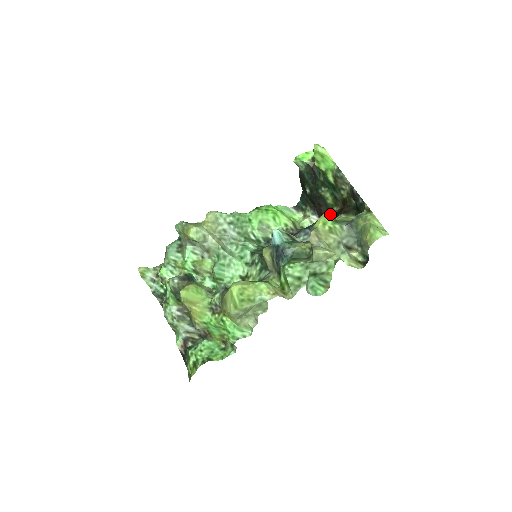
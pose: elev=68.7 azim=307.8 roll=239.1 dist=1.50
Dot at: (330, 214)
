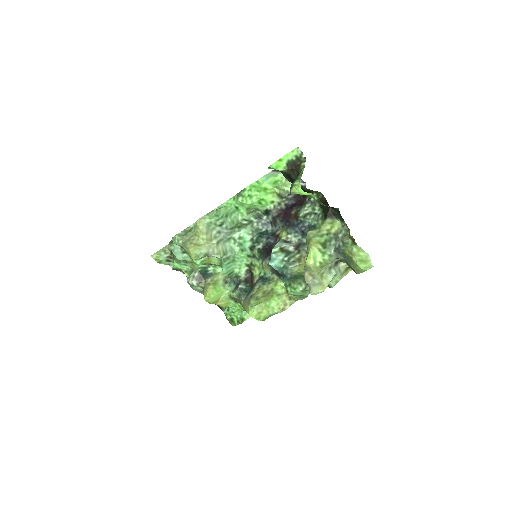
Dot at: occluded
